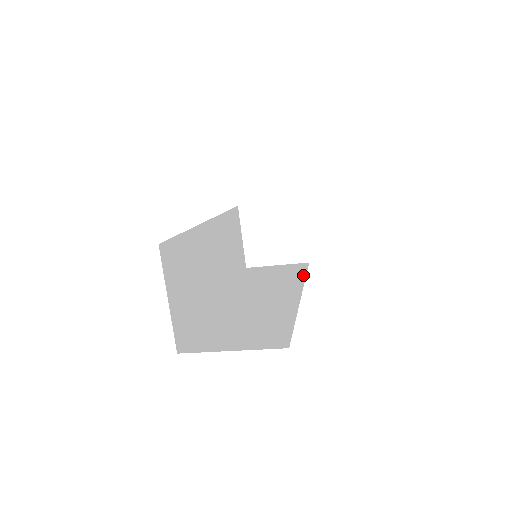
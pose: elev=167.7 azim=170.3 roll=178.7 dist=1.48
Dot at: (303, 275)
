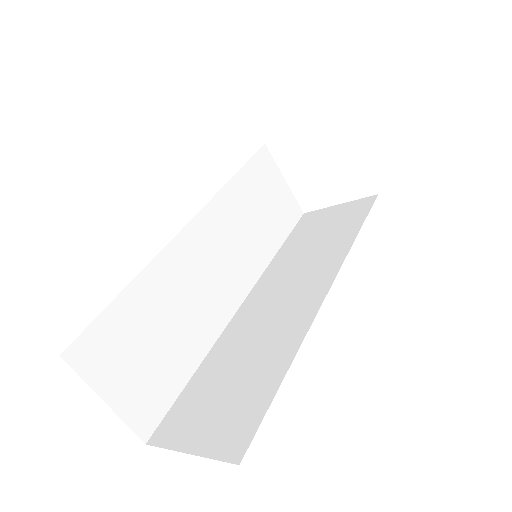
Dot at: (353, 236)
